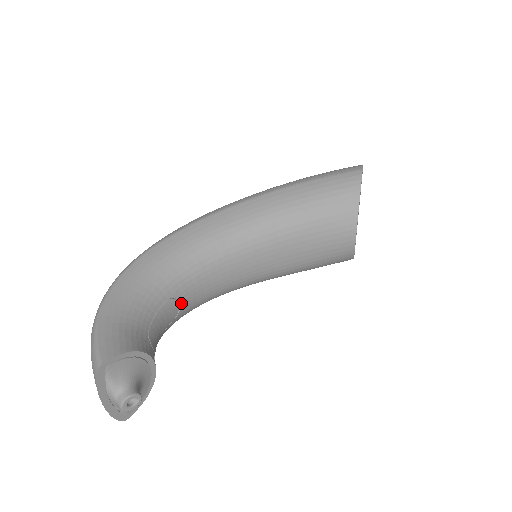
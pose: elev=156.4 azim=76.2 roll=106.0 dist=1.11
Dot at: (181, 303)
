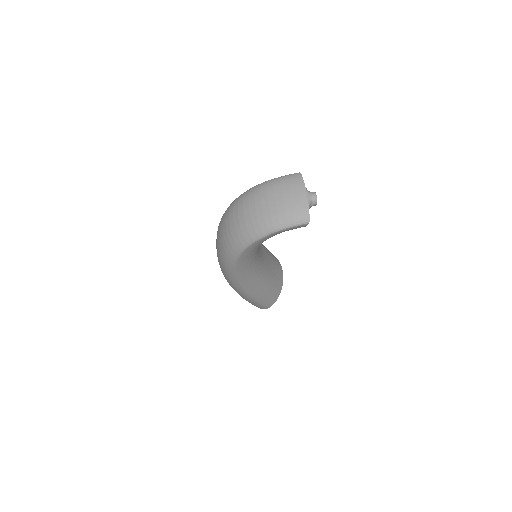
Dot at: occluded
